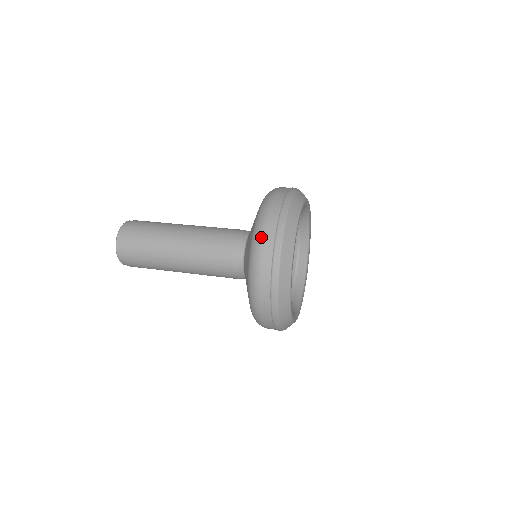
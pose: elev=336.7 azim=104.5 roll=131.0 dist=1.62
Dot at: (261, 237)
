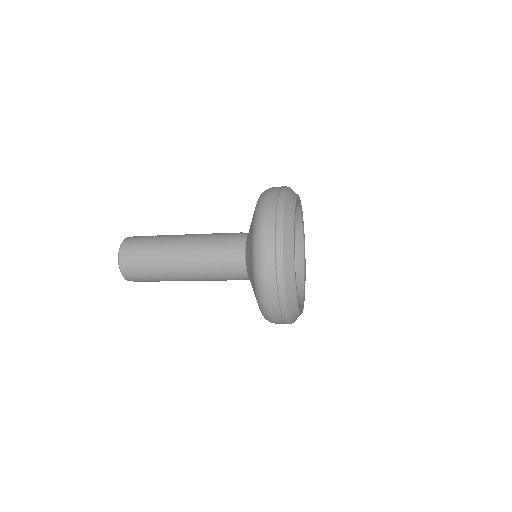
Dot at: (263, 218)
